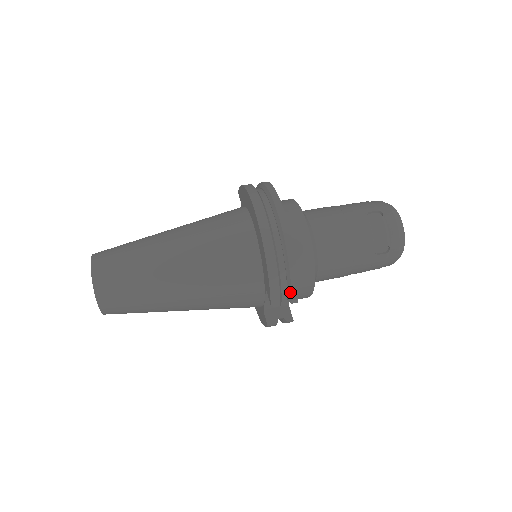
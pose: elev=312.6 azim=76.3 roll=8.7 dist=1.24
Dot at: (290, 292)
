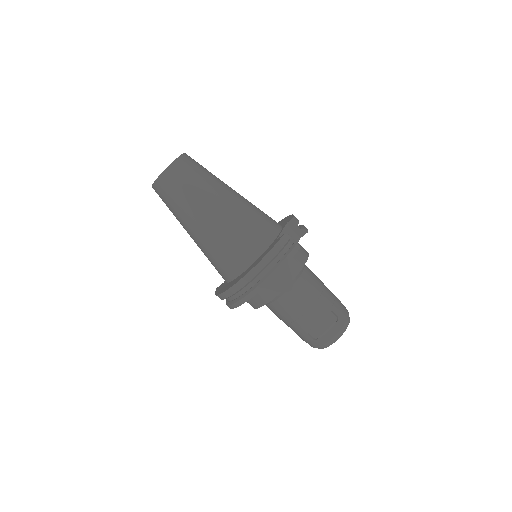
Dot at: occluded
